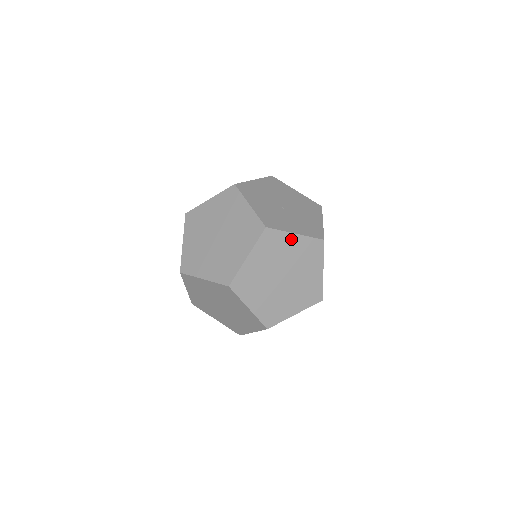
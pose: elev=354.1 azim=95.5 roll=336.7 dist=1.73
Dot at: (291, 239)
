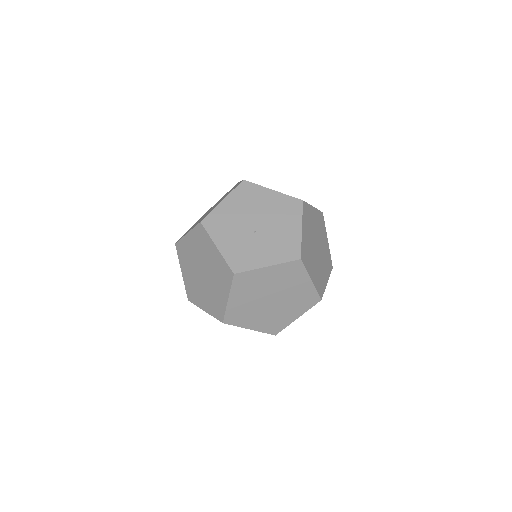
Dot at: (265, 272)
